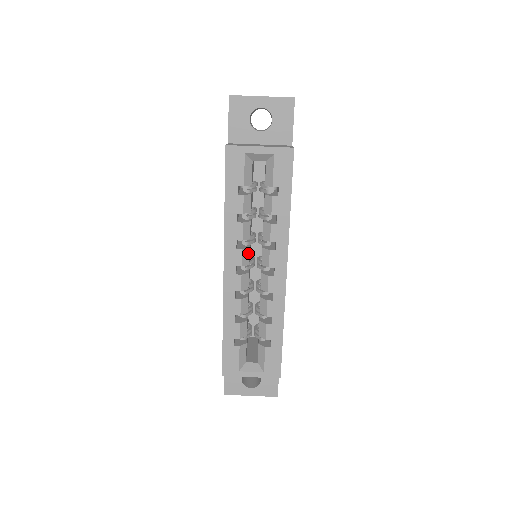
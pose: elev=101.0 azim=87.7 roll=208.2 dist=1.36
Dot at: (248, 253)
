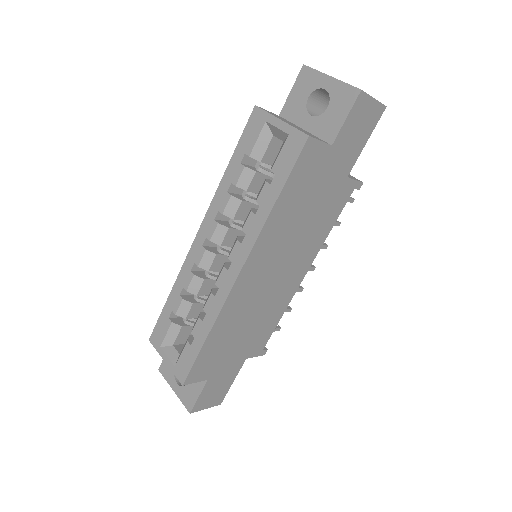
Dot at: (224, 233)
